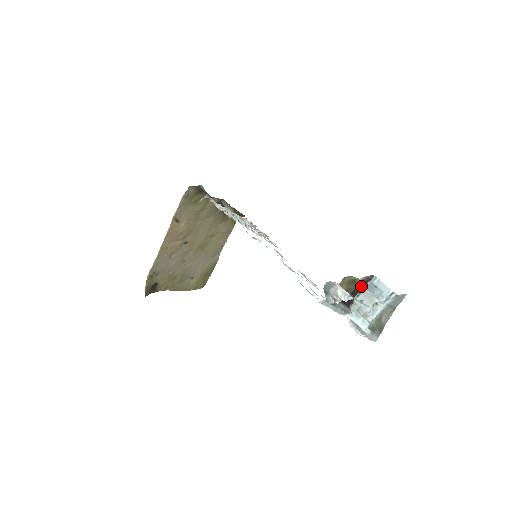
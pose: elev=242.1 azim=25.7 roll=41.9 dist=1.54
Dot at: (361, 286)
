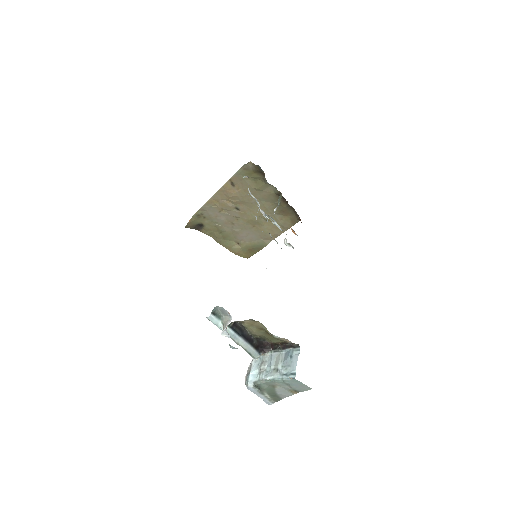
Dot at: (283, 345)
